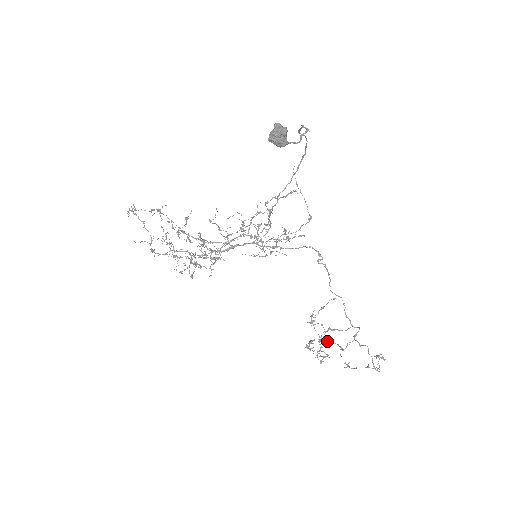
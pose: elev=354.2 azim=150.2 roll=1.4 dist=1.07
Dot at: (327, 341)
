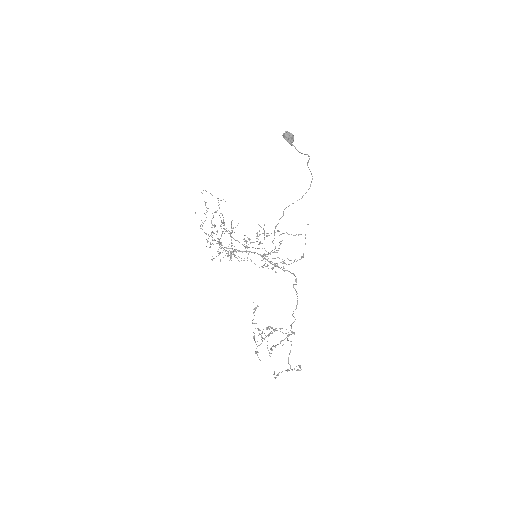
Dot at: (270, 348)
